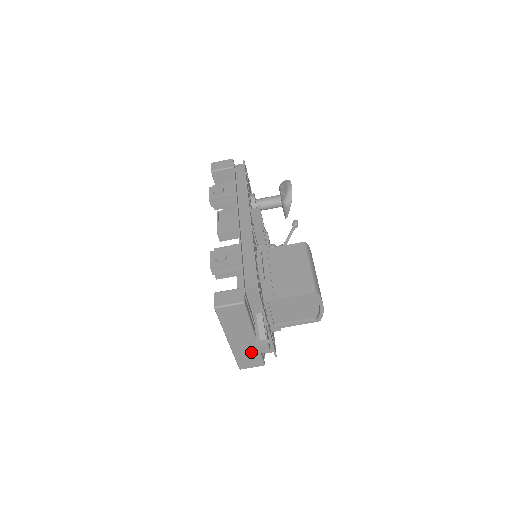
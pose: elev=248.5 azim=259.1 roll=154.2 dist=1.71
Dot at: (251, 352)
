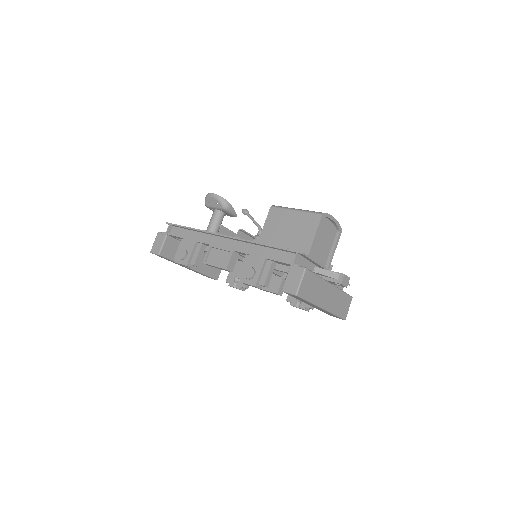
Dot at: (339, 298)
